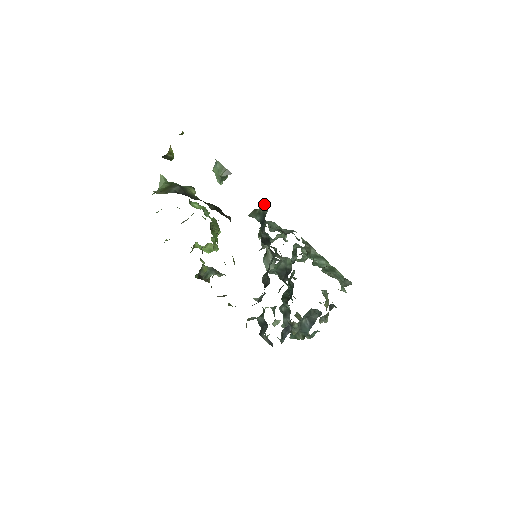
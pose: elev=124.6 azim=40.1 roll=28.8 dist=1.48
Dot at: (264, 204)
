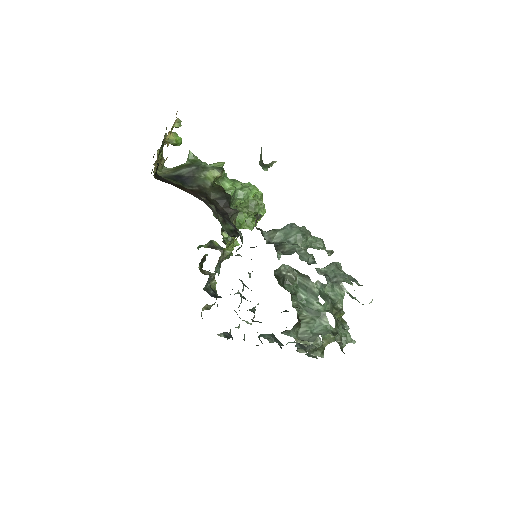
Dot at: occluded
